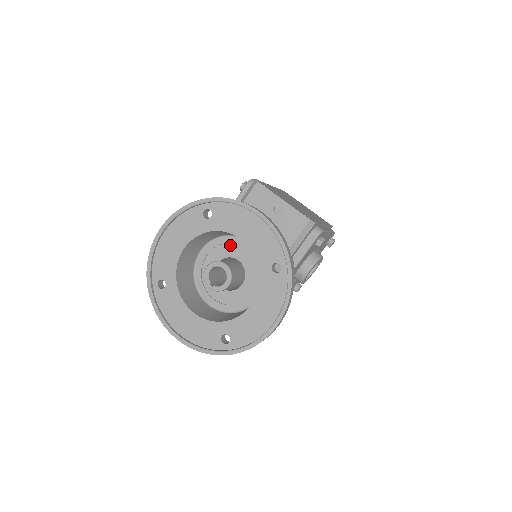
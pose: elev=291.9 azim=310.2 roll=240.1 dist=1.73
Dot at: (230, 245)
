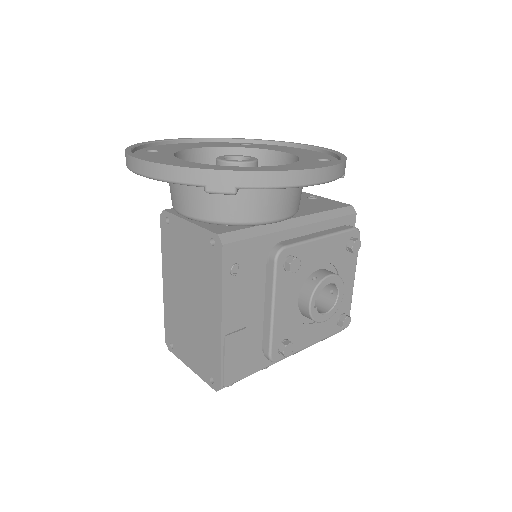
Dot at: occluded
